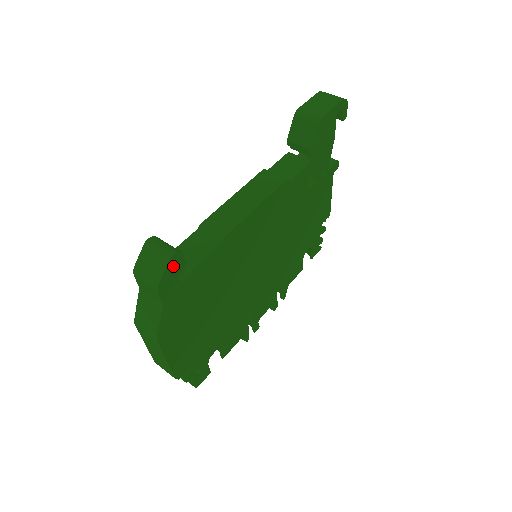
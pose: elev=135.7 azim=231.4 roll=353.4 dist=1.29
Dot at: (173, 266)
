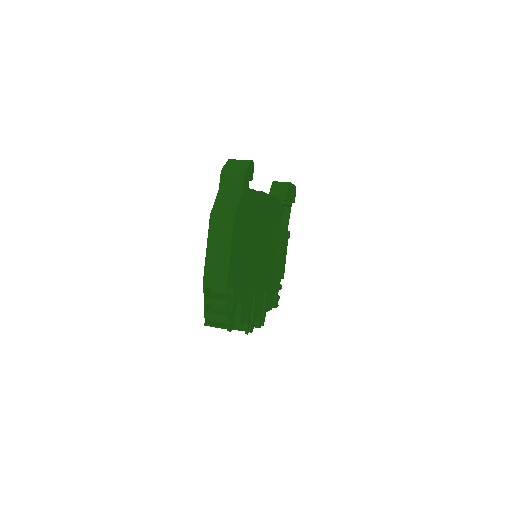
Dot at: (250, 169)
